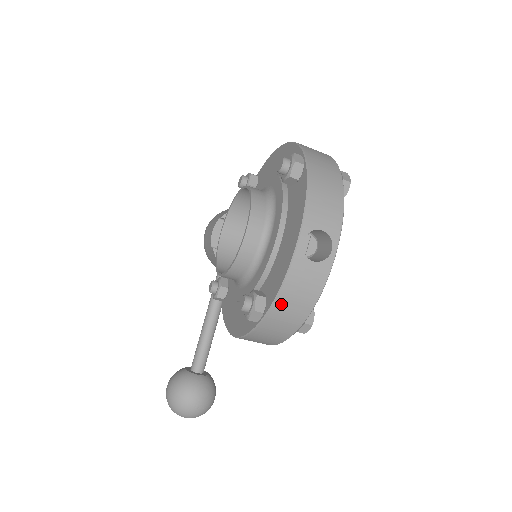
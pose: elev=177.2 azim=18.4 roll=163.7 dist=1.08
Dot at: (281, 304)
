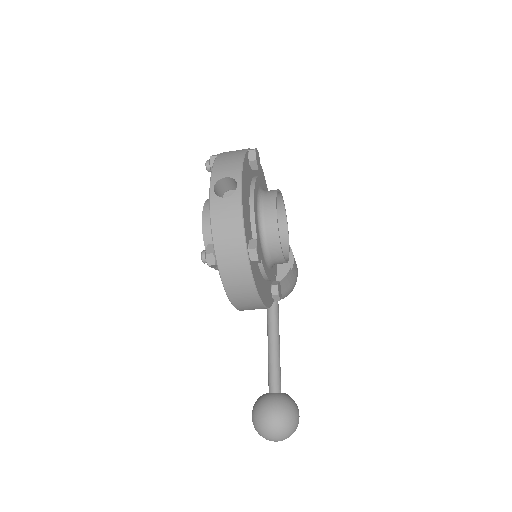
Dot at: (219, 239)
